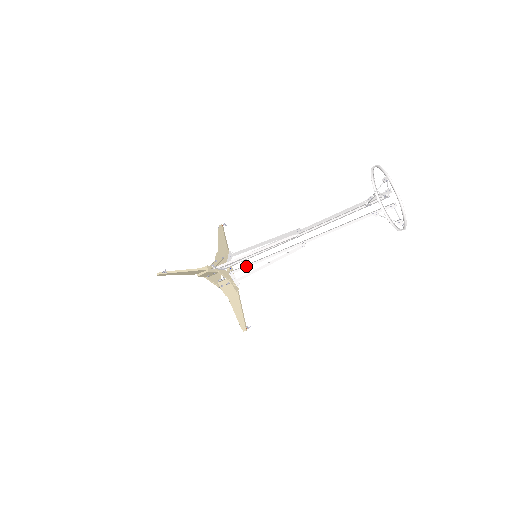
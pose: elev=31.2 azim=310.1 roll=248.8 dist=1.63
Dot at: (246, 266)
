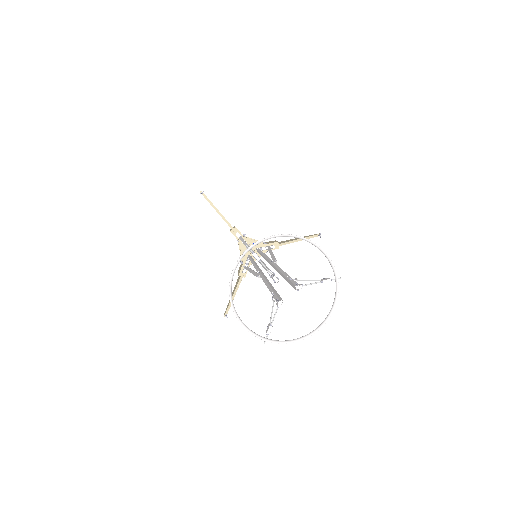
Dot at: occluded
